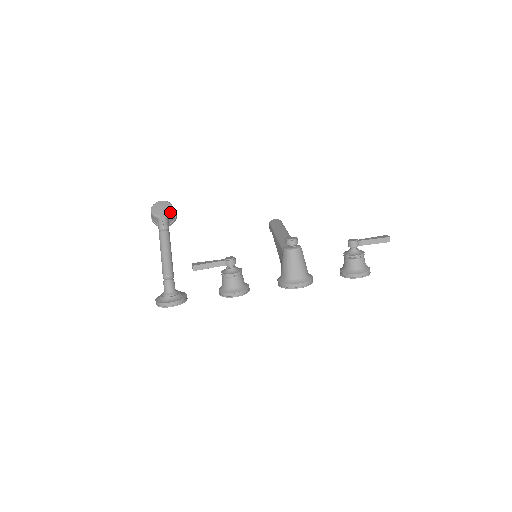
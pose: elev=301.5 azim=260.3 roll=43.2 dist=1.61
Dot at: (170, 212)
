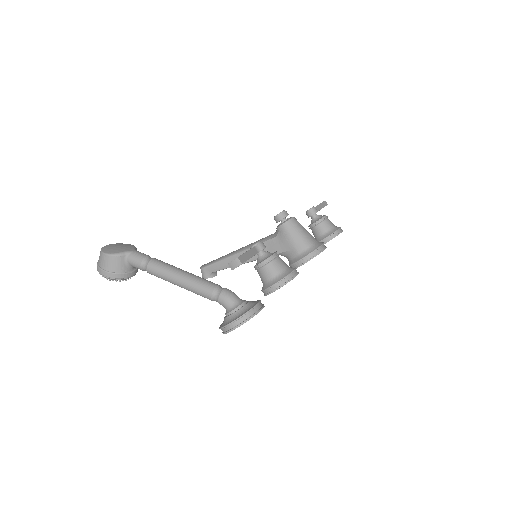
Dot at: (134, 246)
